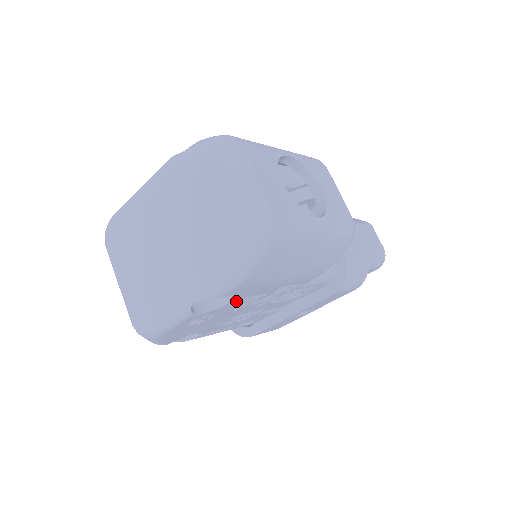
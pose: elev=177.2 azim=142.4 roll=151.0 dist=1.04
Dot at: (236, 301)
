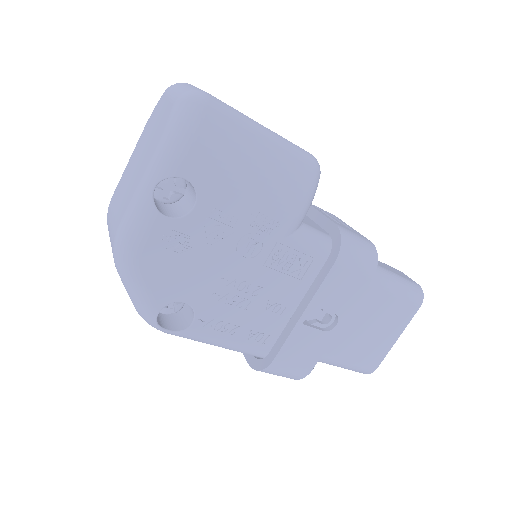
Dot at: (203, 211)
